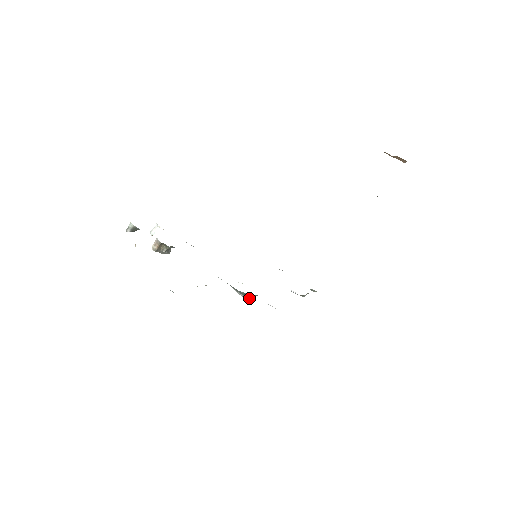
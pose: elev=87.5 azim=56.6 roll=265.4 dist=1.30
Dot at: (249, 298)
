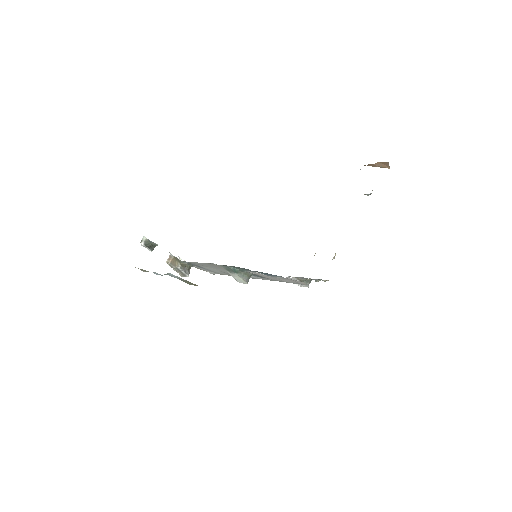
Dot at: (243, 278)
